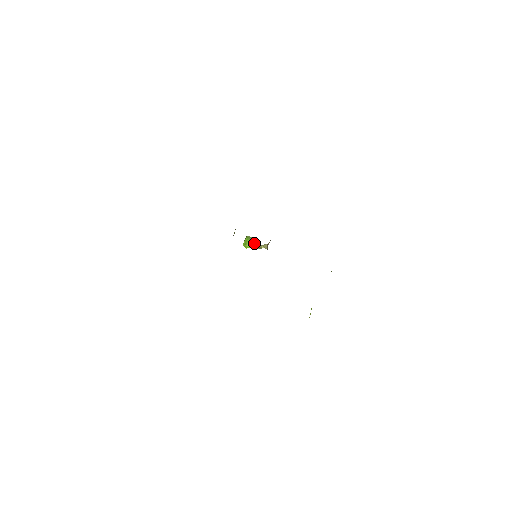
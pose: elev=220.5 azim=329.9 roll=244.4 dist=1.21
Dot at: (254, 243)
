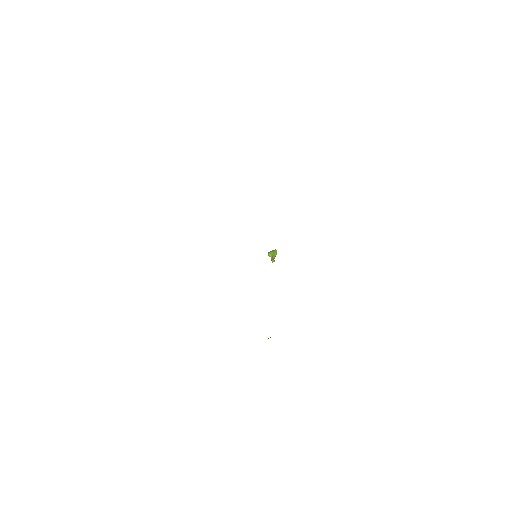
Dot at: (273, 256)
